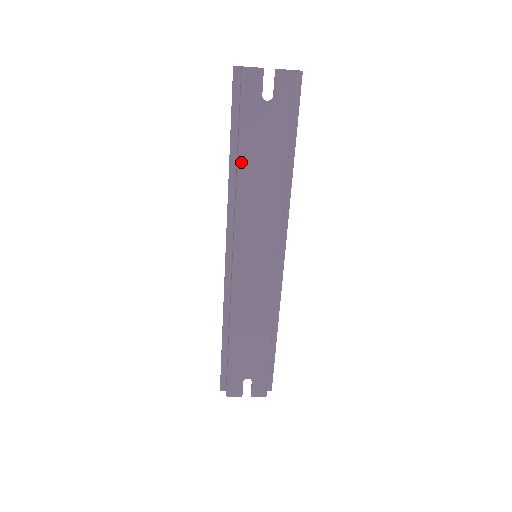
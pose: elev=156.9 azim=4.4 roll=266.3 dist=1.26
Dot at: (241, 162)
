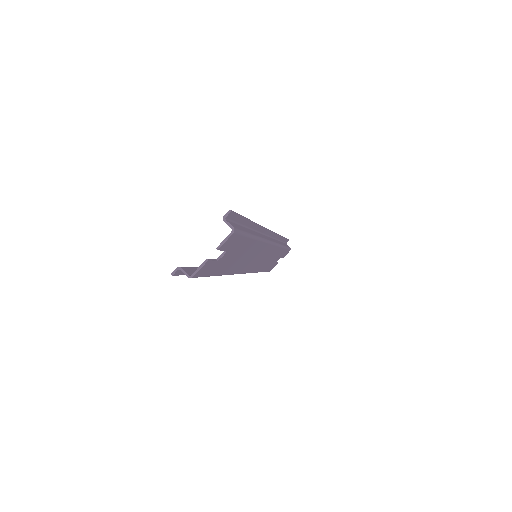
Dot at: (223, 274)
